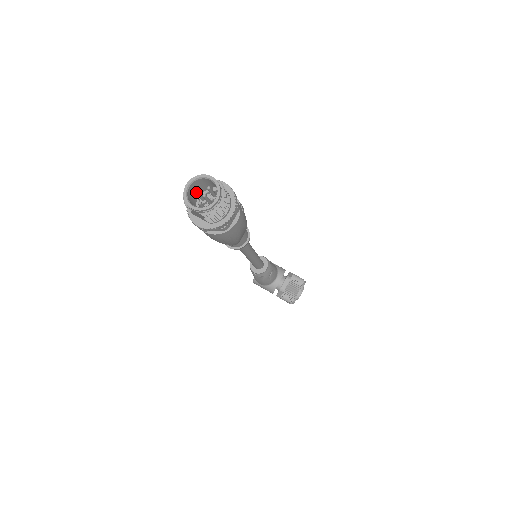
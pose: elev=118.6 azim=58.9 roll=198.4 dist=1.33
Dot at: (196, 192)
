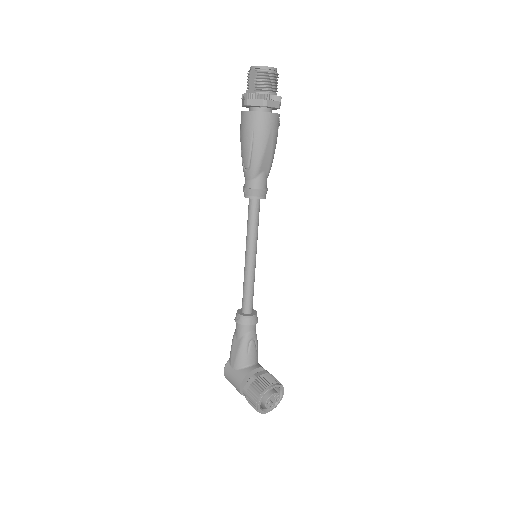
Dot at: occluded
